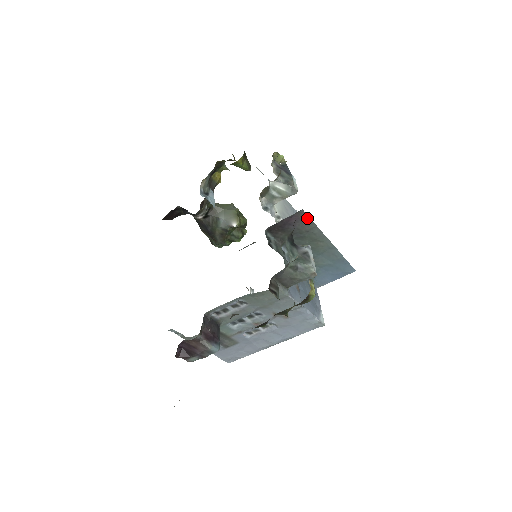
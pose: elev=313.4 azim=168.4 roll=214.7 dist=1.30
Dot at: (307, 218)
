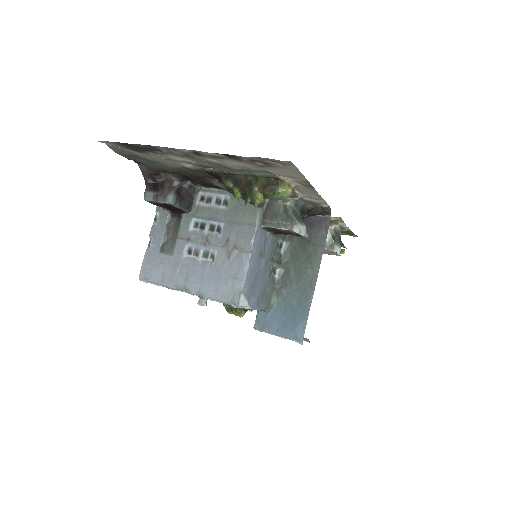
Dot at: (326, 231)
